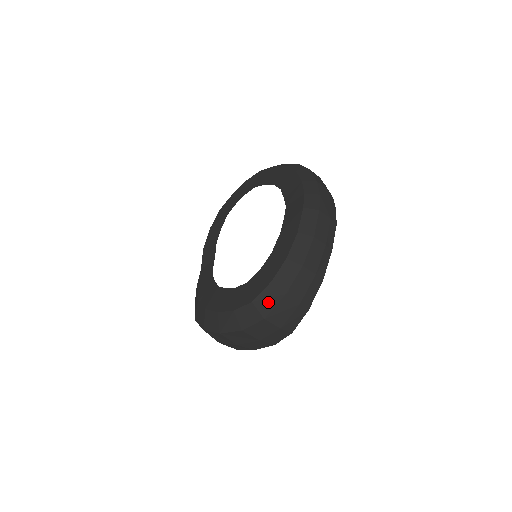
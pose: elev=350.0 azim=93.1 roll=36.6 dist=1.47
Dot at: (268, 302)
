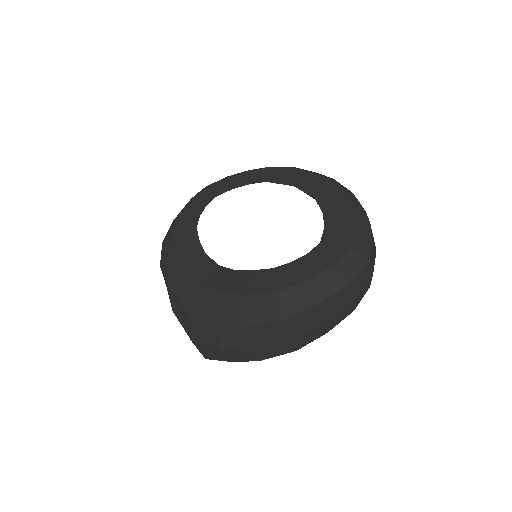
Dot at: (363, 245)
